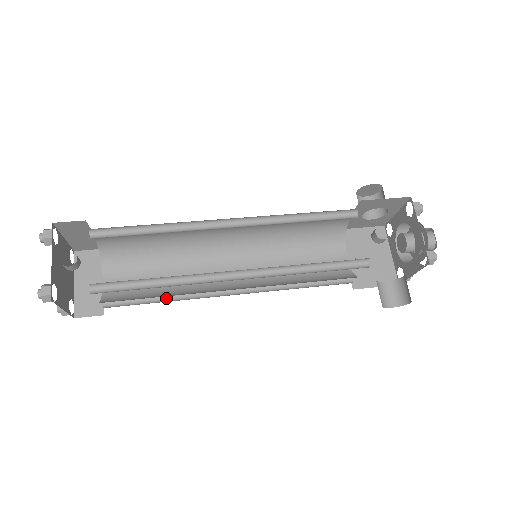
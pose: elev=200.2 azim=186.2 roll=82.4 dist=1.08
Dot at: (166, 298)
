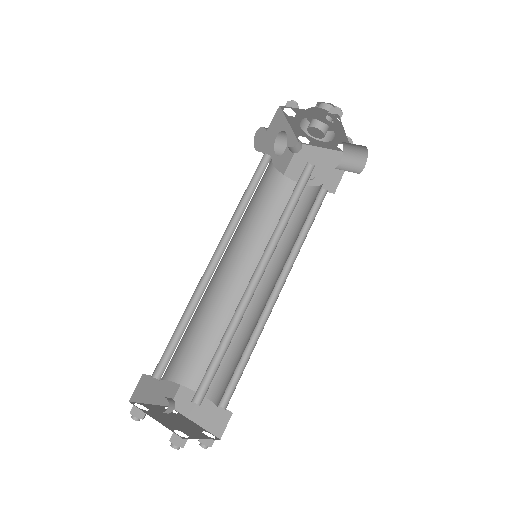
Dot at: (249, 352)
